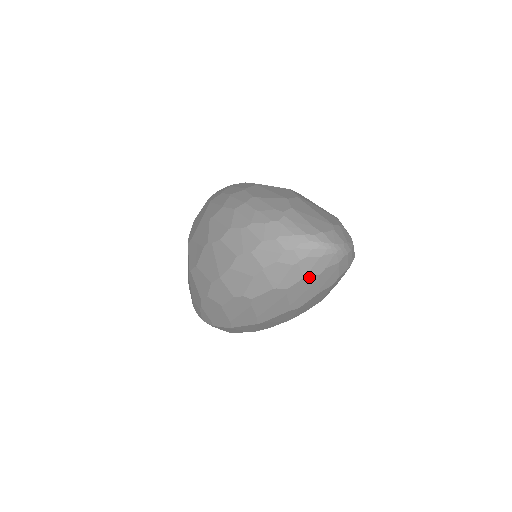
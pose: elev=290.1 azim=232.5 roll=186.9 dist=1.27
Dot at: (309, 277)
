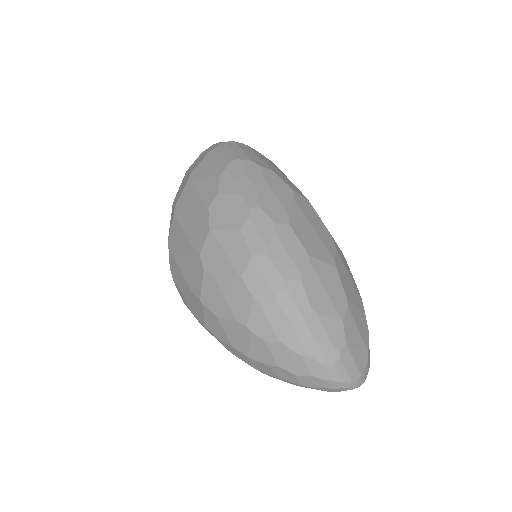
Dot at: occluded
